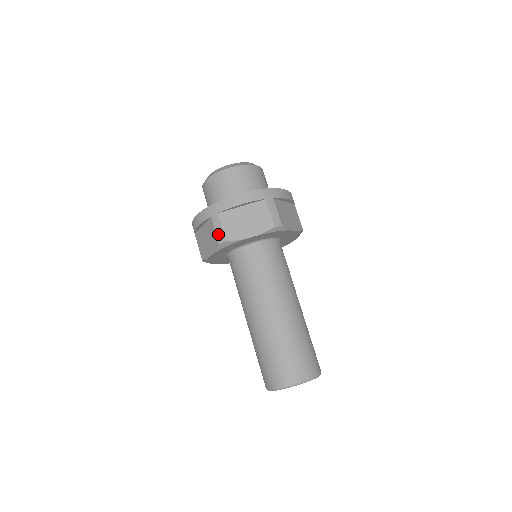
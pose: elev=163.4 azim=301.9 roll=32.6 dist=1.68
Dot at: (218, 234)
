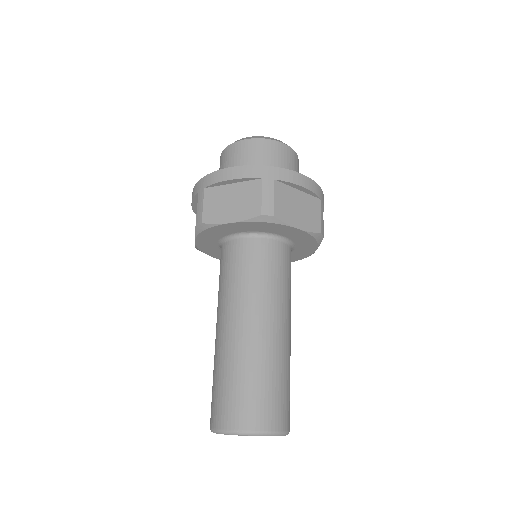
Dot at: (198, 213)
